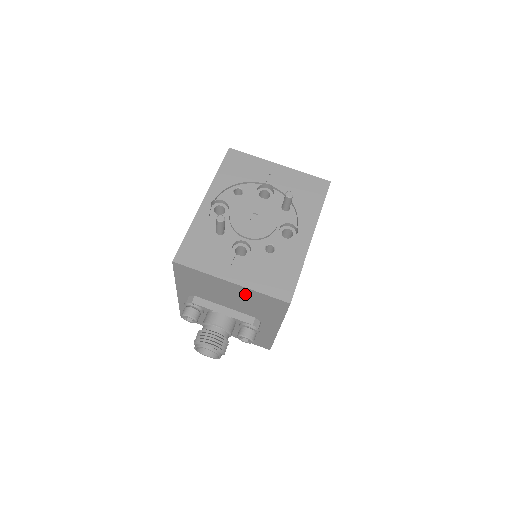
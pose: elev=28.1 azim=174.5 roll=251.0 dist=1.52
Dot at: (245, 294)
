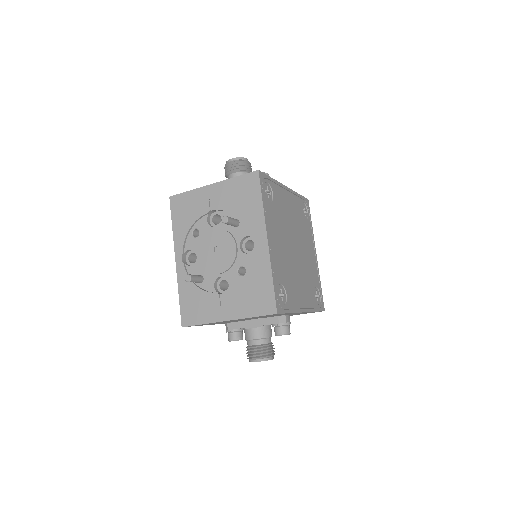
Dot at: occluded
